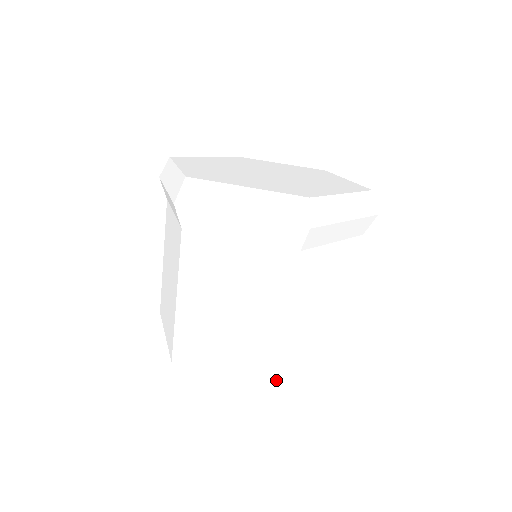
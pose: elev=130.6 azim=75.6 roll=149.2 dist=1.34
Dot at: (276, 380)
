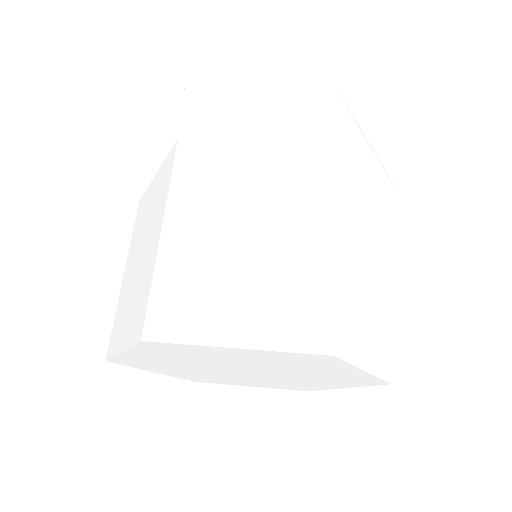
Dot at: (330, 340)
